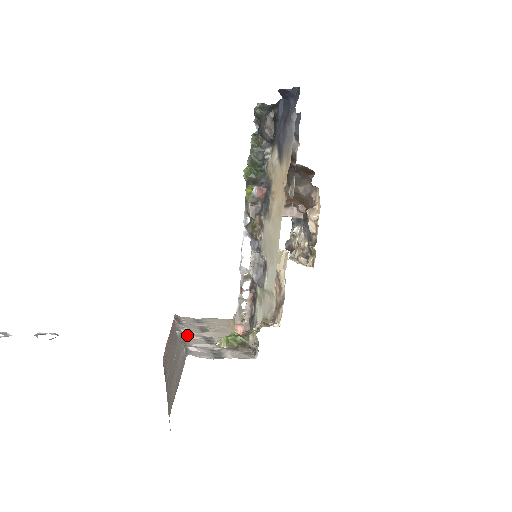
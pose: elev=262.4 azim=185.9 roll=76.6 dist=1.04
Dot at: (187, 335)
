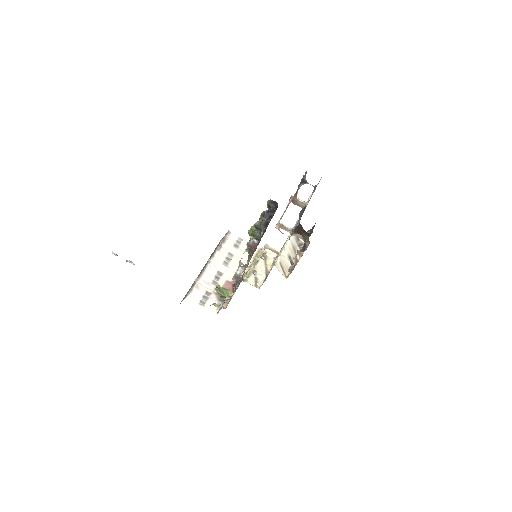
Dot at: (209, 268)
